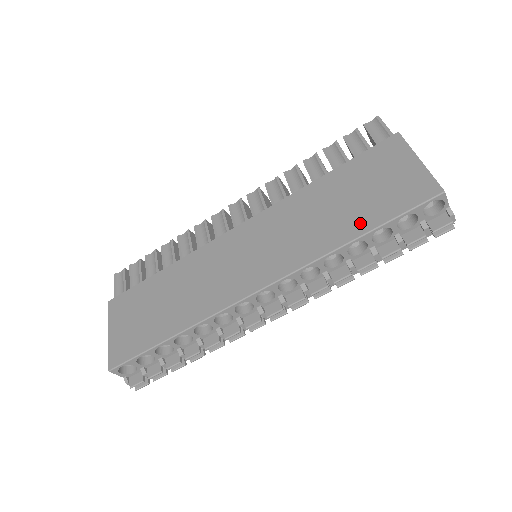
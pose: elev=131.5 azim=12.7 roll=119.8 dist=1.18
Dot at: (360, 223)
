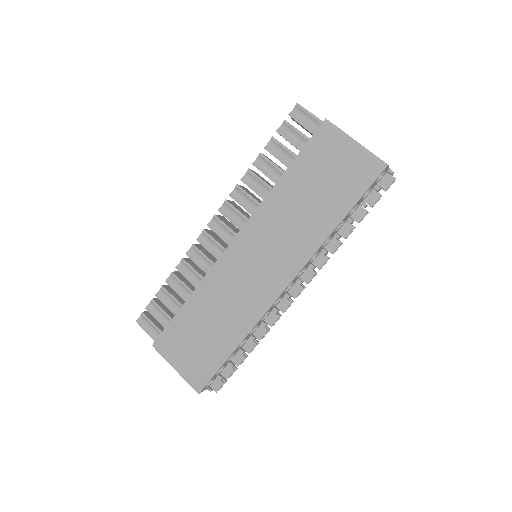
Dot at: (337, 209)
